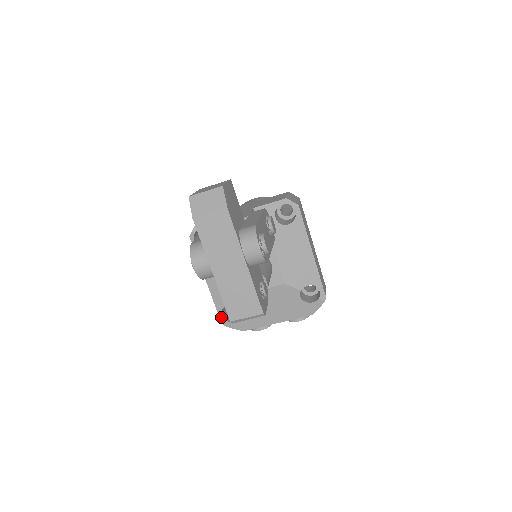
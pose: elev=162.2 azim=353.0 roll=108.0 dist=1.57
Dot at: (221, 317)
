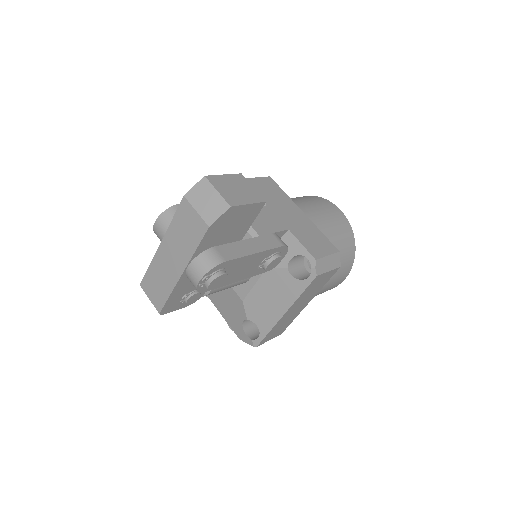
Dot at: occluded
